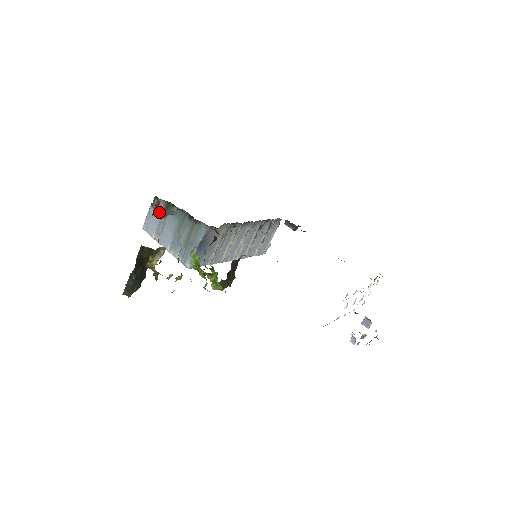
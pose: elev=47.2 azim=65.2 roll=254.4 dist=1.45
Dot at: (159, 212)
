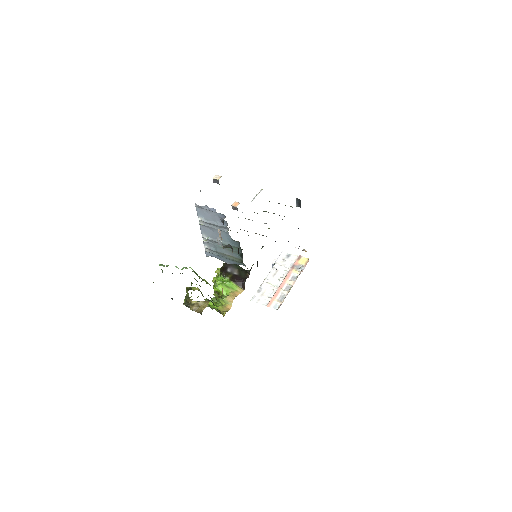
Dot at: occluded
